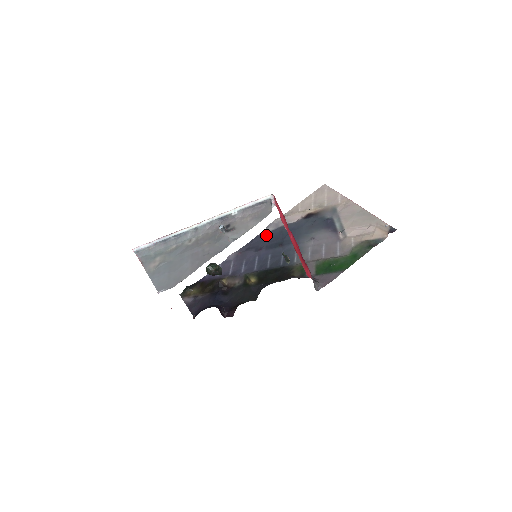
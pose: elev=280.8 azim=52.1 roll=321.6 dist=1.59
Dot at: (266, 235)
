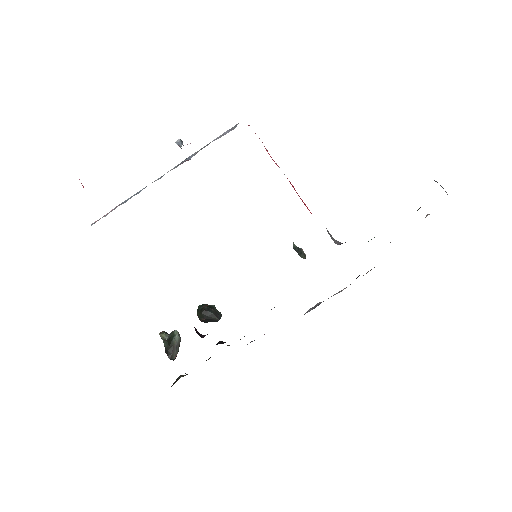
Dot at: occluded
